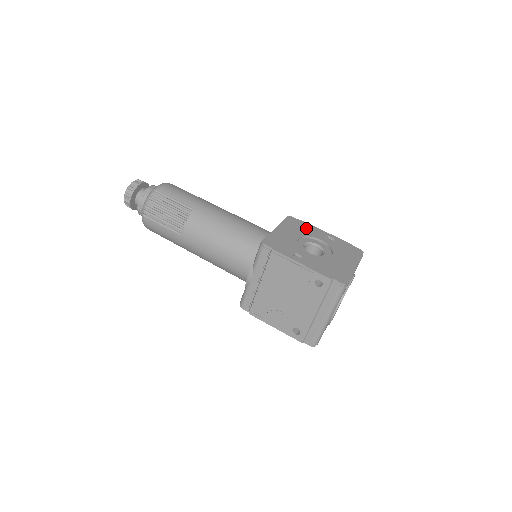
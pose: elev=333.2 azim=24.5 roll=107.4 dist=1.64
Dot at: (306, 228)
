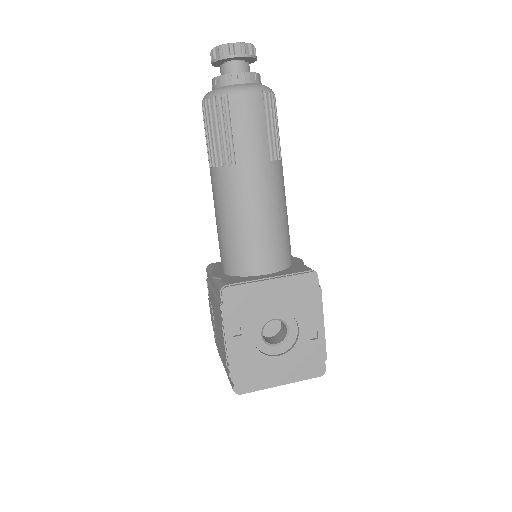
Dot at: (307, 303)
